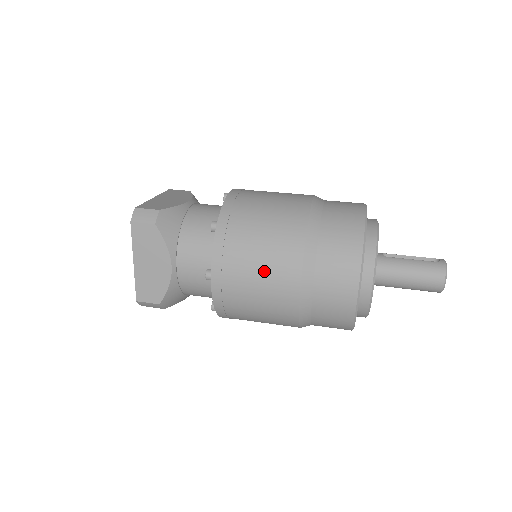
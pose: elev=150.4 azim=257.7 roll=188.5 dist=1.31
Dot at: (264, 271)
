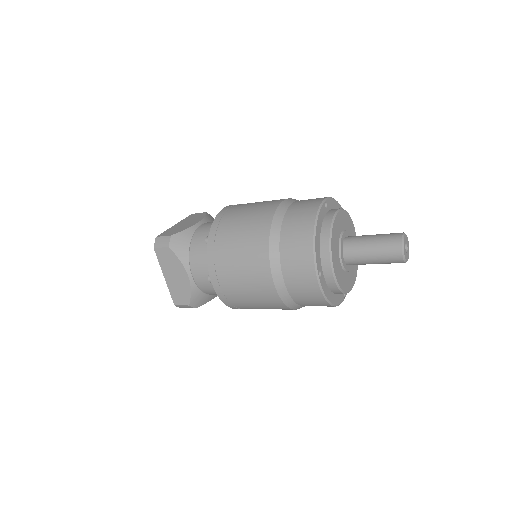
Dot at: occluded
